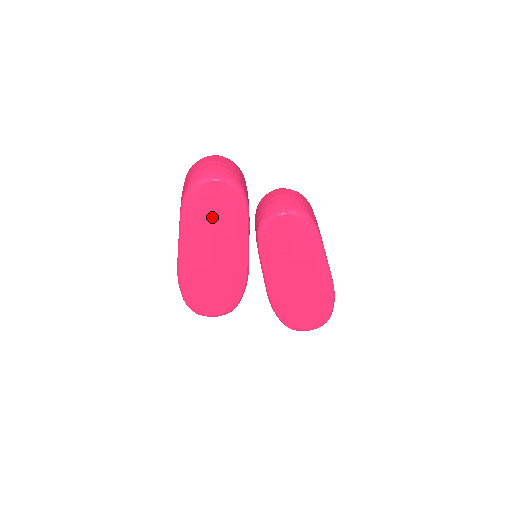
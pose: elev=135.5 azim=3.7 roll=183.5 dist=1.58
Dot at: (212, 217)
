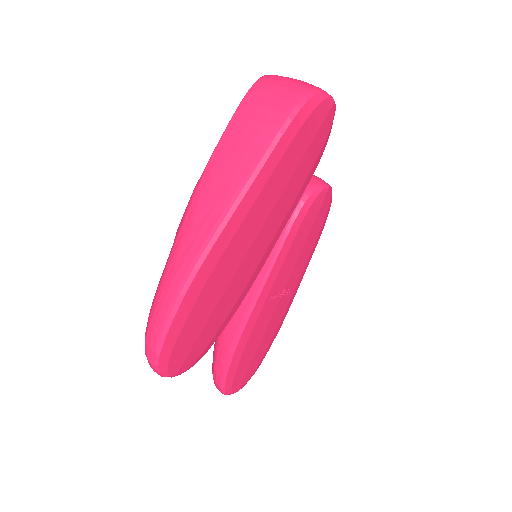
Dot at: (298, 161)
